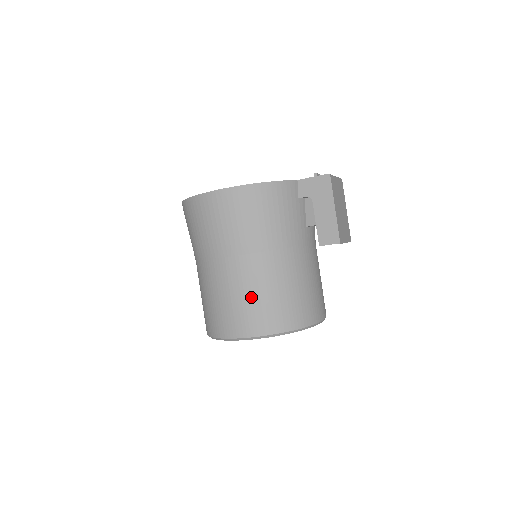
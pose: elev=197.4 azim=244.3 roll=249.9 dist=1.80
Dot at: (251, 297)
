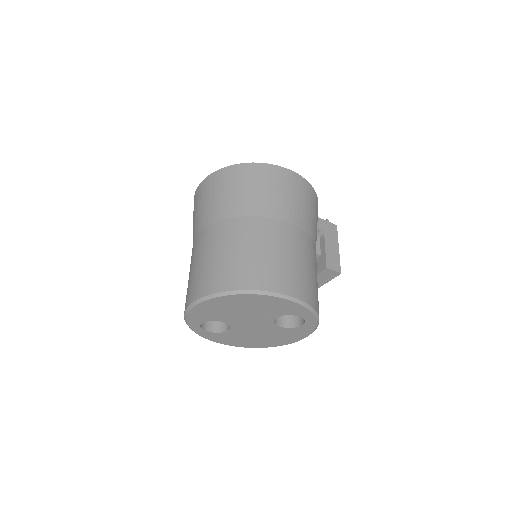
Dot at: (304, 265)
